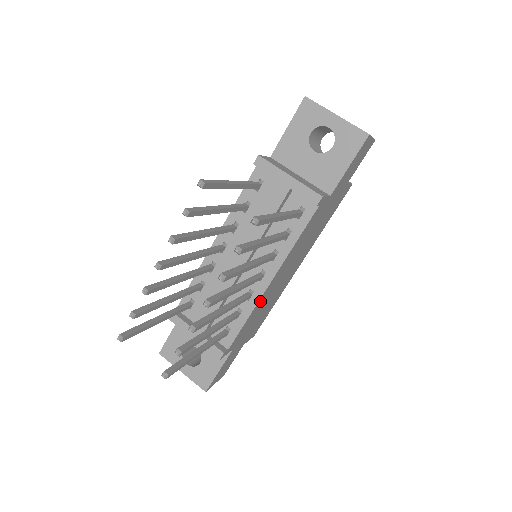
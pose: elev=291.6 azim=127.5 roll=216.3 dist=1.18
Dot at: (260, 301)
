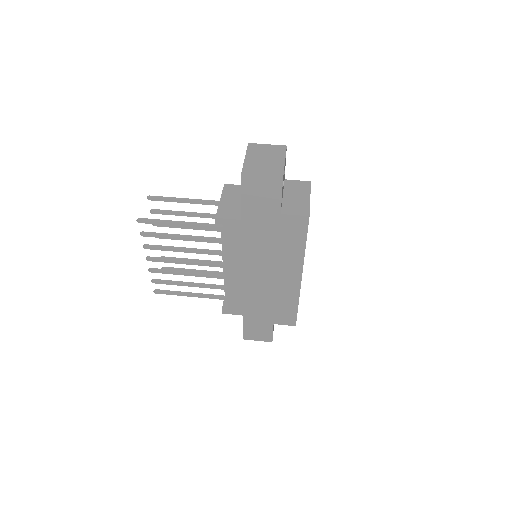
Dot at: (232, 284)
